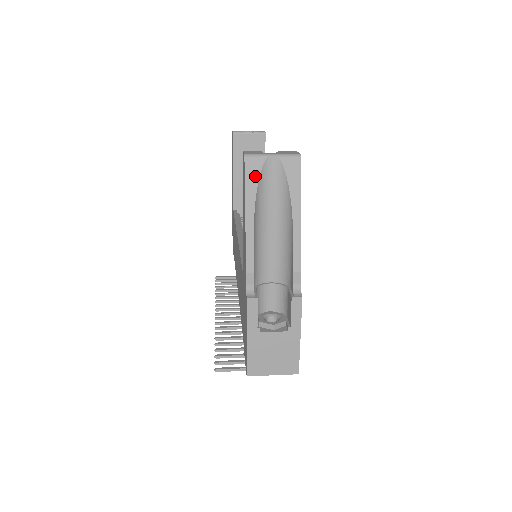
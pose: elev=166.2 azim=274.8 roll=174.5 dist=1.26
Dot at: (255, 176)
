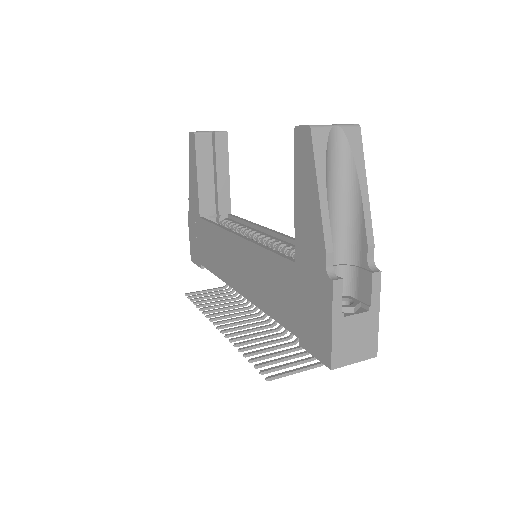
Dot at: (322, 148)
